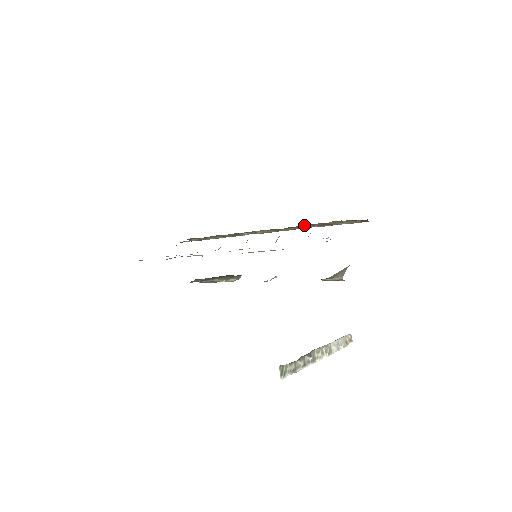
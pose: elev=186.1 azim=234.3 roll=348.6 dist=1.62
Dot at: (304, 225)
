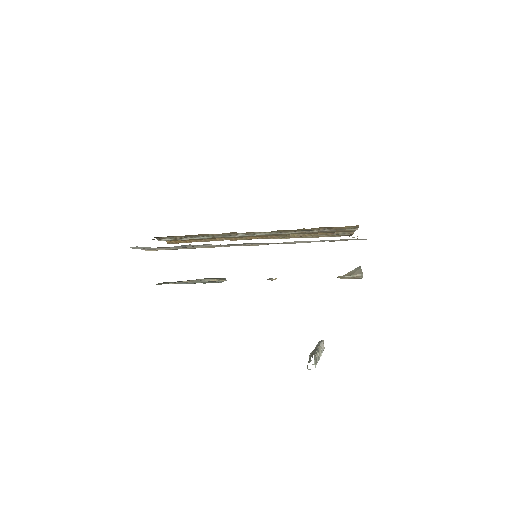
Dot at: (318, 228)
